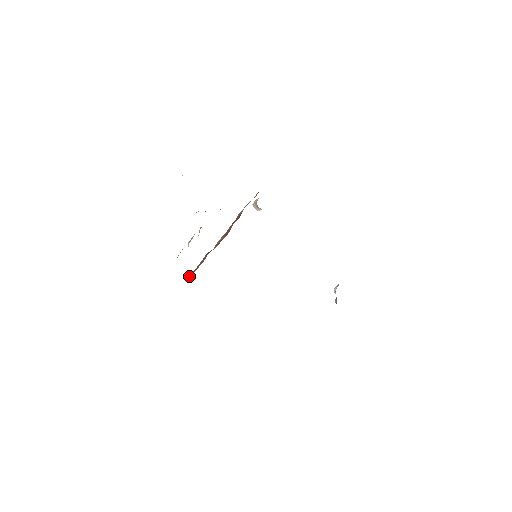
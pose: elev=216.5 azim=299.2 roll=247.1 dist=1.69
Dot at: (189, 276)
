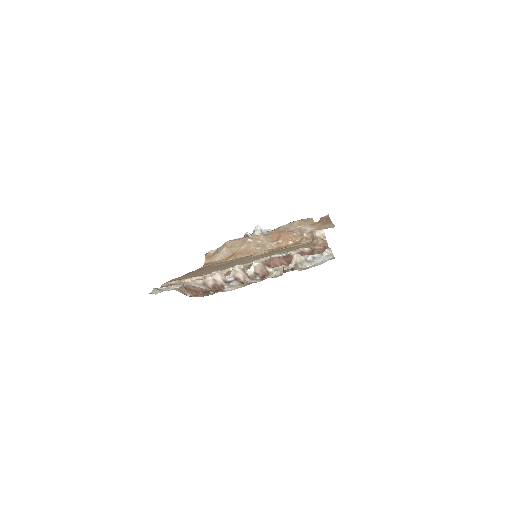
Dot at: (199, 290)
